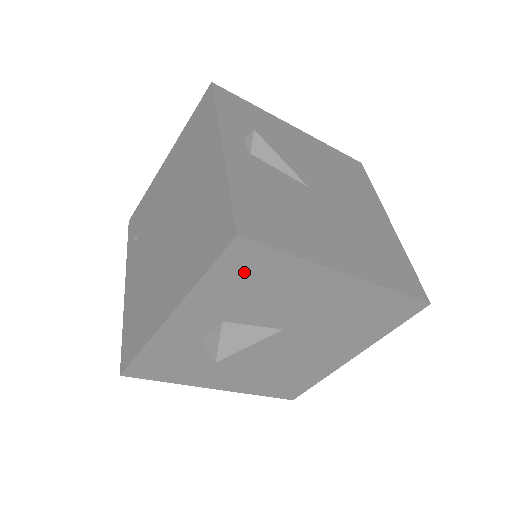
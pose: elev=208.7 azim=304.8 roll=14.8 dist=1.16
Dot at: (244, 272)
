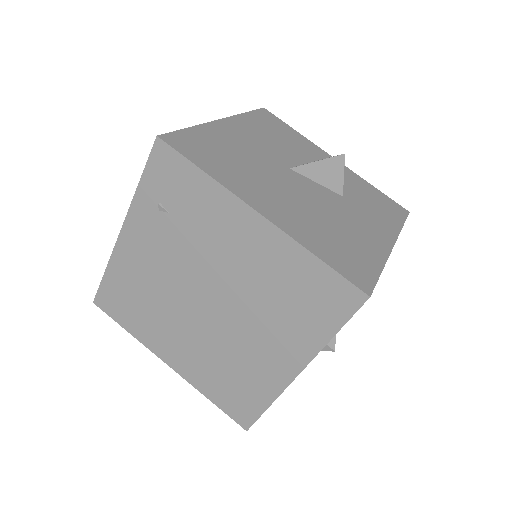
Dot at: occluded
